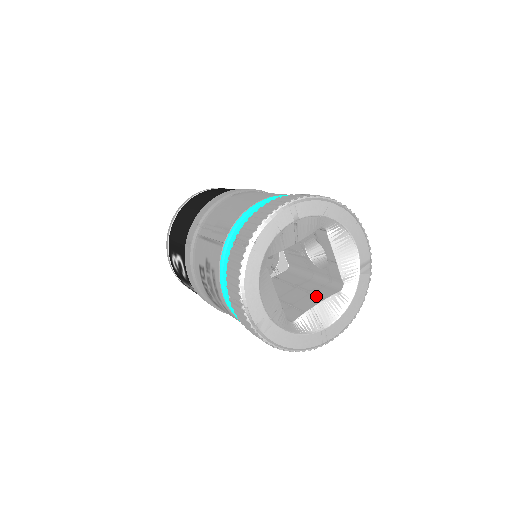
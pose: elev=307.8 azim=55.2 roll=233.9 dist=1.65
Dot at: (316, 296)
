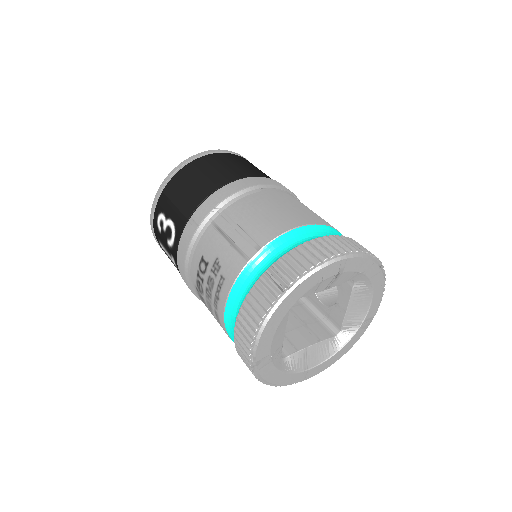
Dot at: (310, 333)
